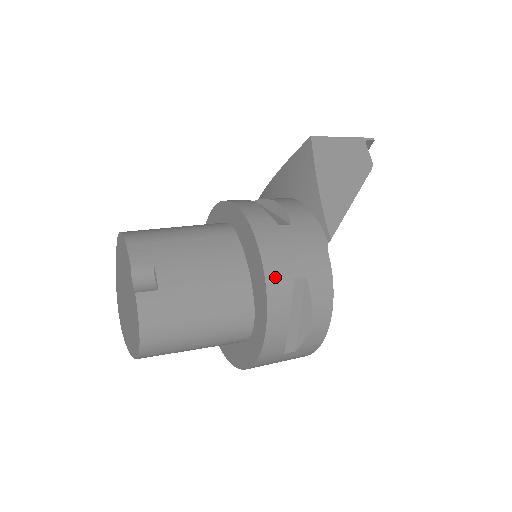
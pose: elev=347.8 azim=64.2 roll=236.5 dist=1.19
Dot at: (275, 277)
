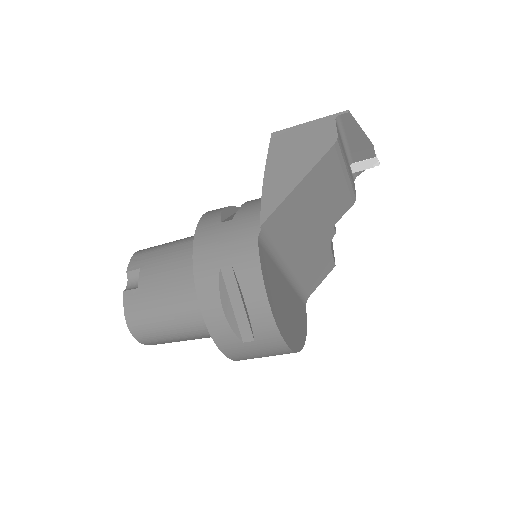
Dot at: (202, 268)
